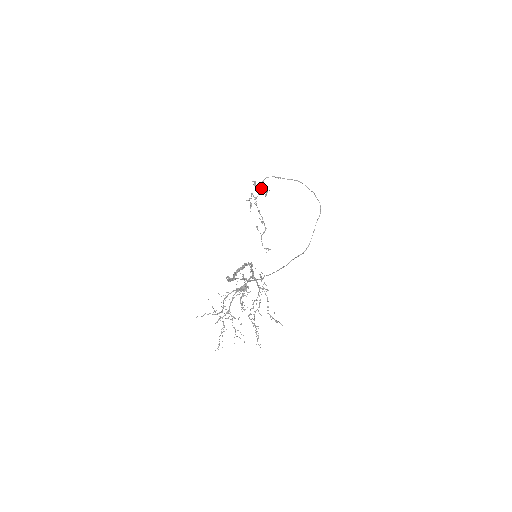
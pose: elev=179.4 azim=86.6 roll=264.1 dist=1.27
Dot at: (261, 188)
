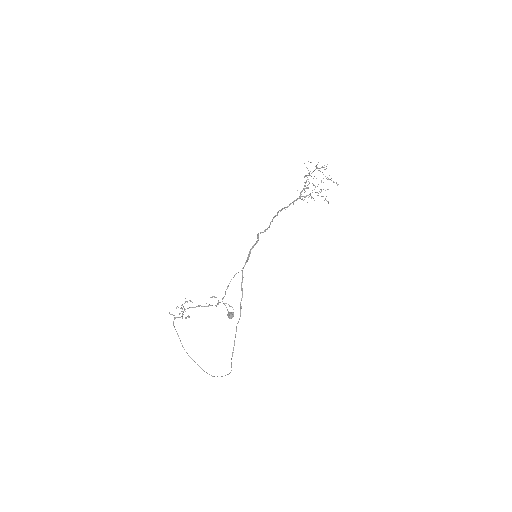
Dot at: (183, 311)
